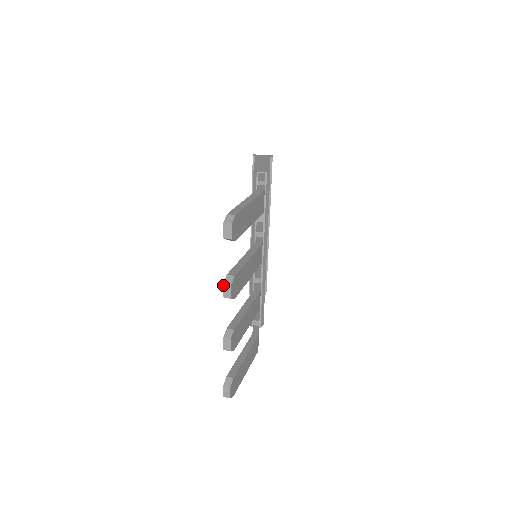
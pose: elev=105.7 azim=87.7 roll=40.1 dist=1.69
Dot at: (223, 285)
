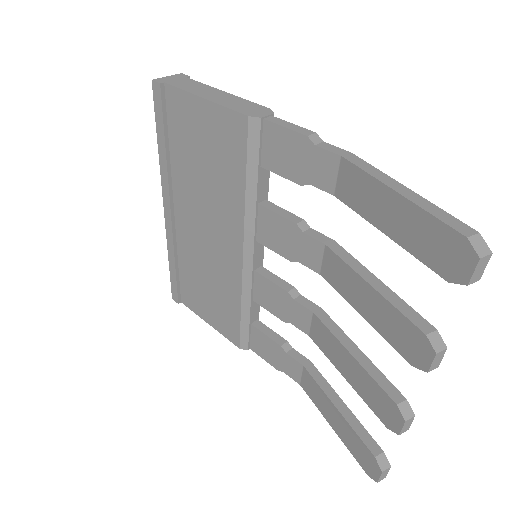
Dot at: (435, 357)
